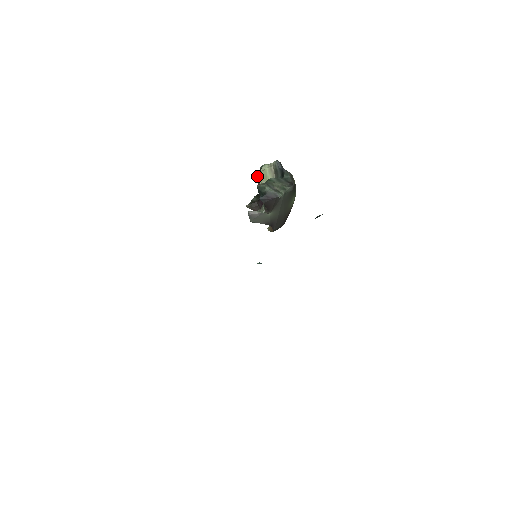
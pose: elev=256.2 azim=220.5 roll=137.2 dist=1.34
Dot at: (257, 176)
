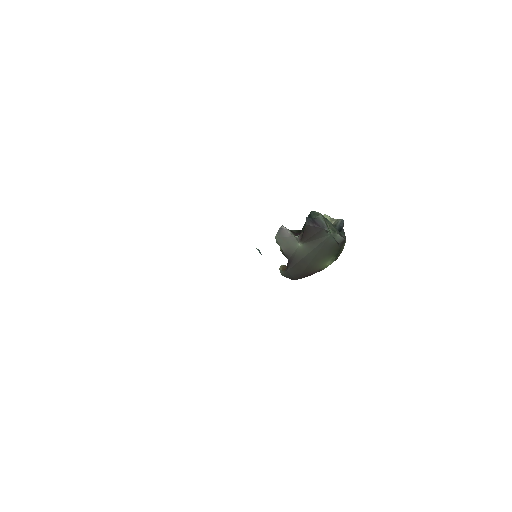
Dot at: occluded
